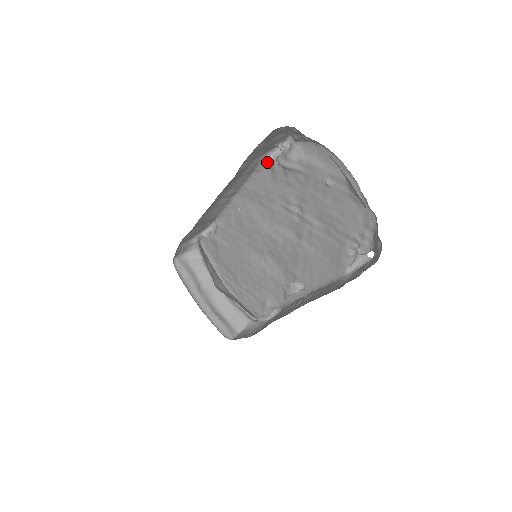
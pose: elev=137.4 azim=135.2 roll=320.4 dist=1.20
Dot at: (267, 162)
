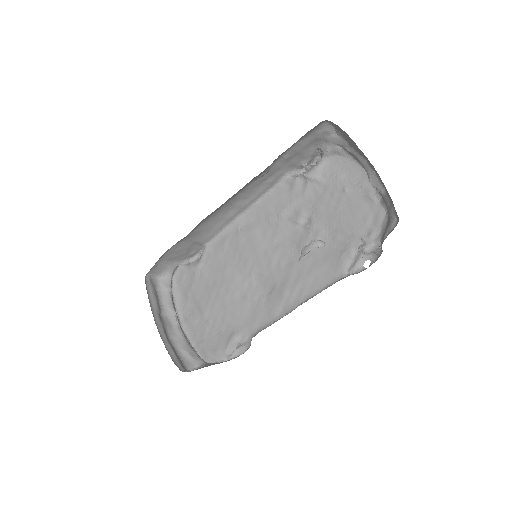
Dot at: (289, 177)
